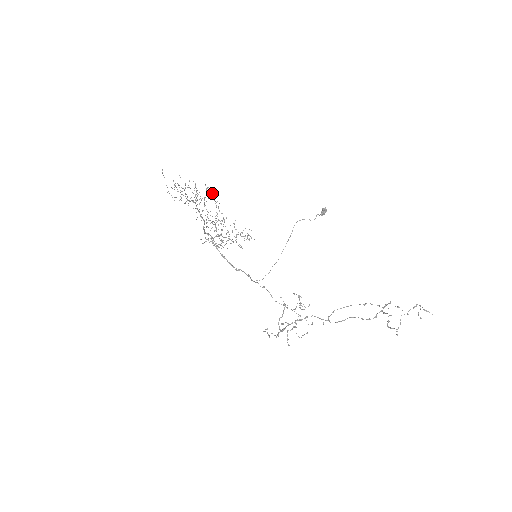
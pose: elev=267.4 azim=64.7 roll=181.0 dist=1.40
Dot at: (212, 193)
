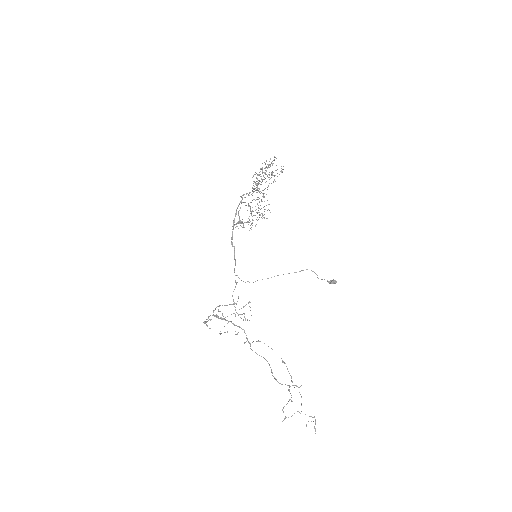
Dot at: occluded
